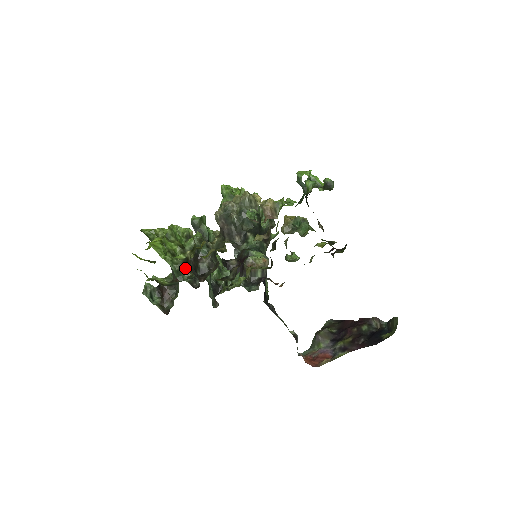
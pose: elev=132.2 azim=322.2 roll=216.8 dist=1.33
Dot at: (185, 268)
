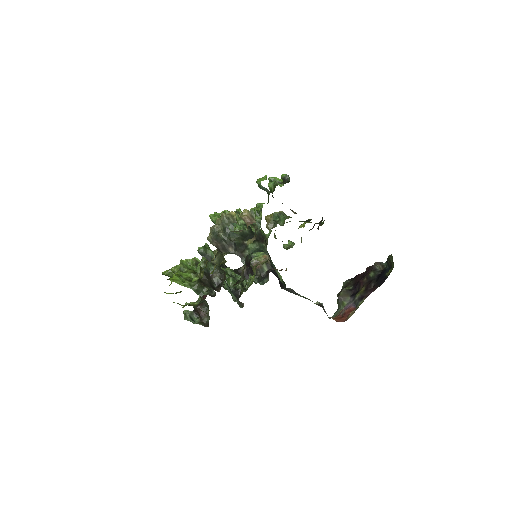
Dot at: (201, 286)
